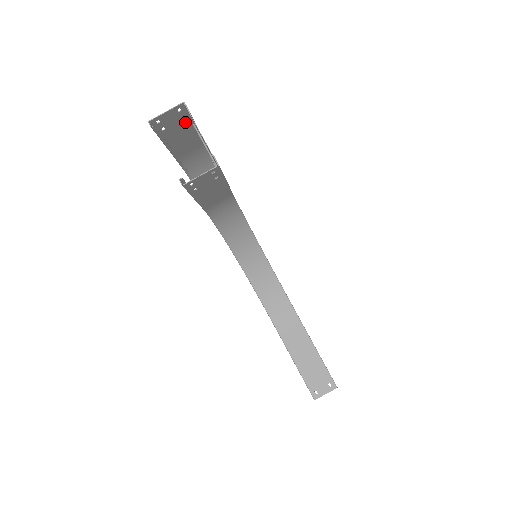
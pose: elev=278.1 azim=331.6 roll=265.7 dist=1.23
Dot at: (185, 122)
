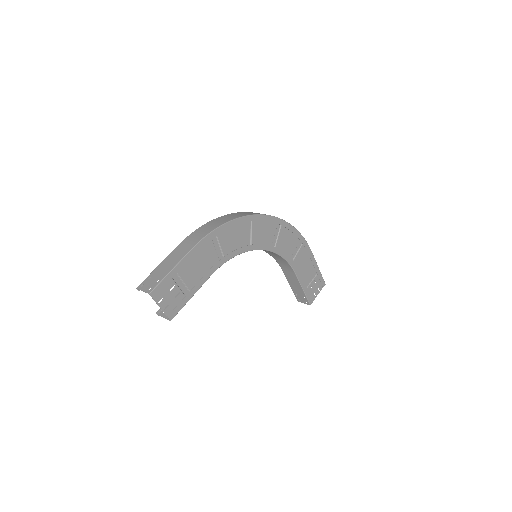
Dot at: (162, 276)
